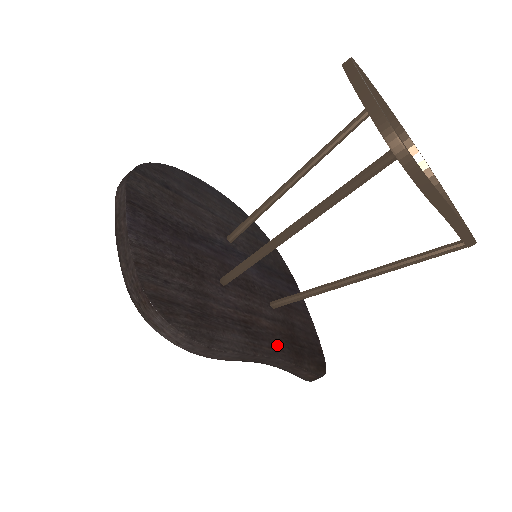
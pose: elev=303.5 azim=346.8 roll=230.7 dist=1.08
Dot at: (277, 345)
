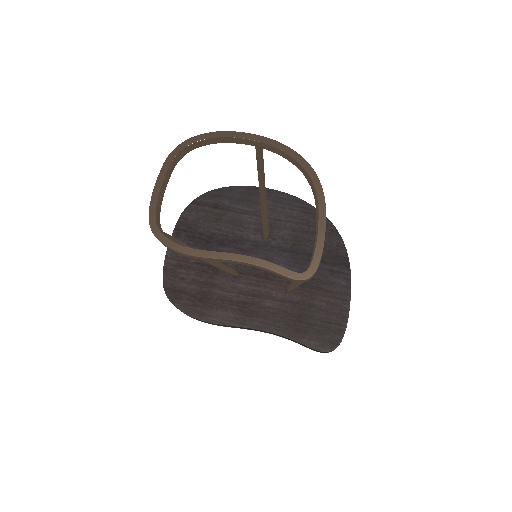
Dot at: (274, 321)
